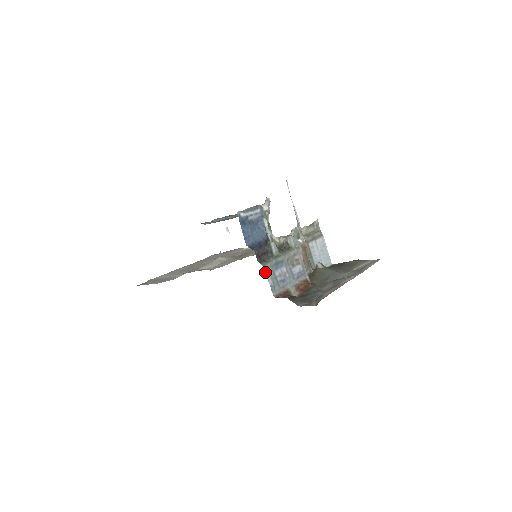
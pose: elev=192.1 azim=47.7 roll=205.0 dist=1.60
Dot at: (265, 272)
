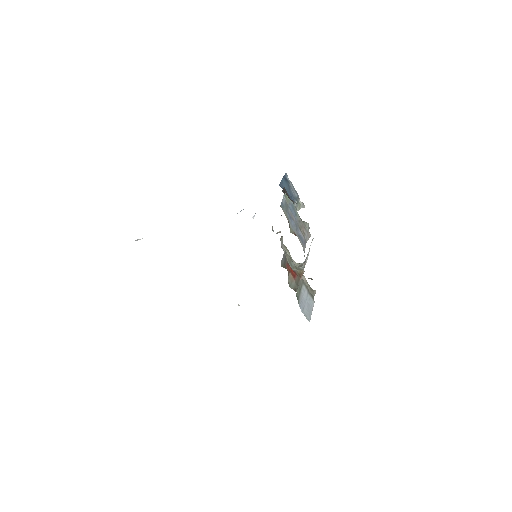
Dot at: (284, 196)
